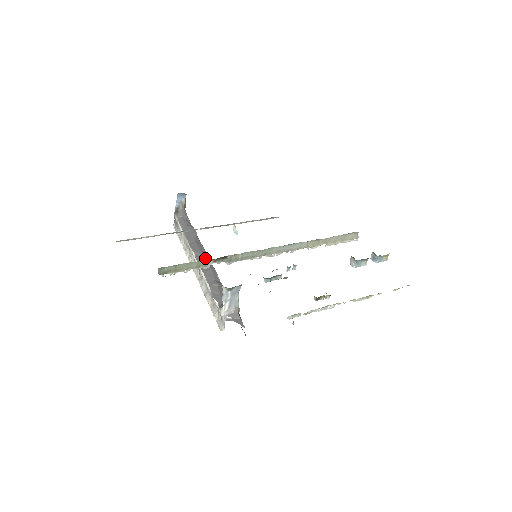
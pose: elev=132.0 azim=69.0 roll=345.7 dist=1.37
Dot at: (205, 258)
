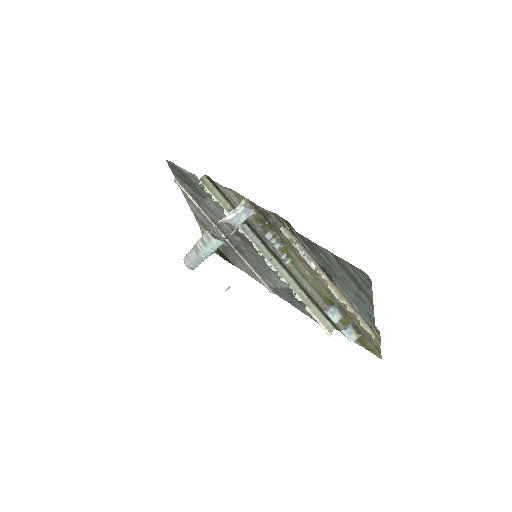
Dot at: occluded
